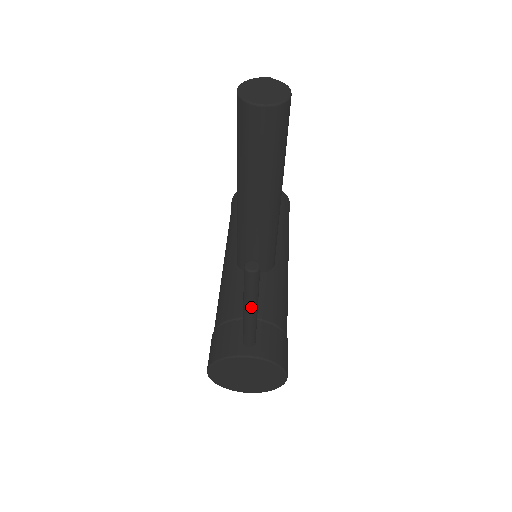
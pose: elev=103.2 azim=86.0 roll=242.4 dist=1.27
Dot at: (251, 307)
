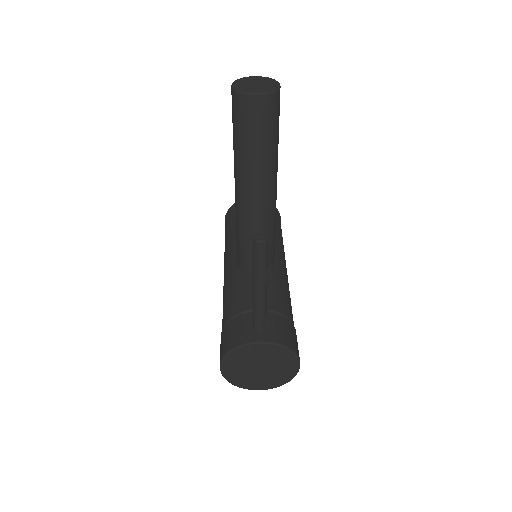
Dot at: (261, 284)
